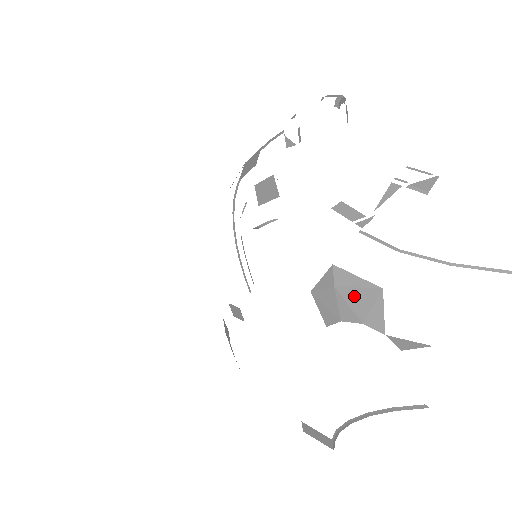
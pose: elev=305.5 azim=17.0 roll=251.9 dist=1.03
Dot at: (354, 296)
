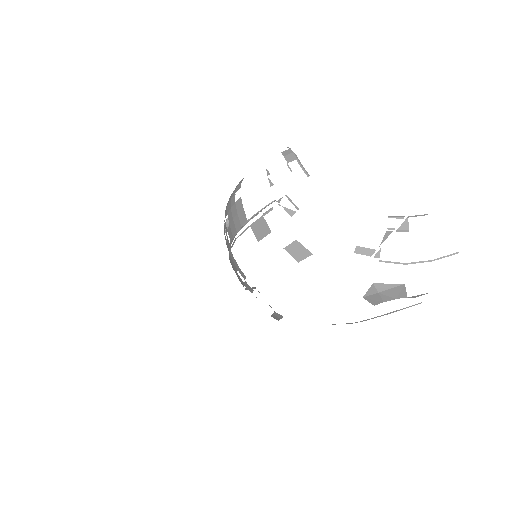
Dot at: (390, 292)
